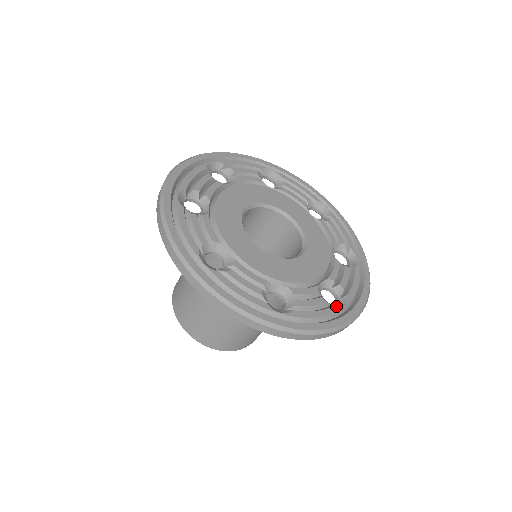
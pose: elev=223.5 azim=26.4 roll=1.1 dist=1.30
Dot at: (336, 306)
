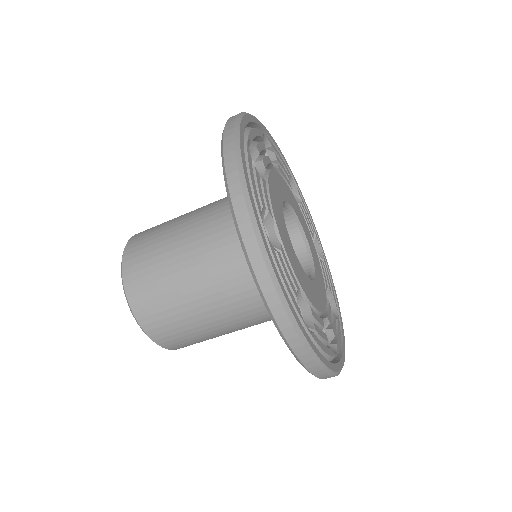
Dot at: occluded
